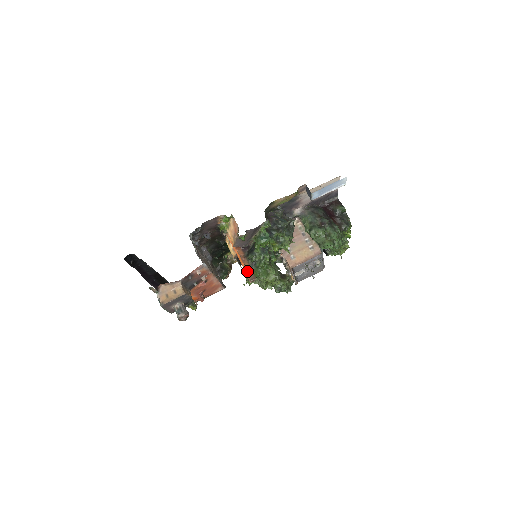
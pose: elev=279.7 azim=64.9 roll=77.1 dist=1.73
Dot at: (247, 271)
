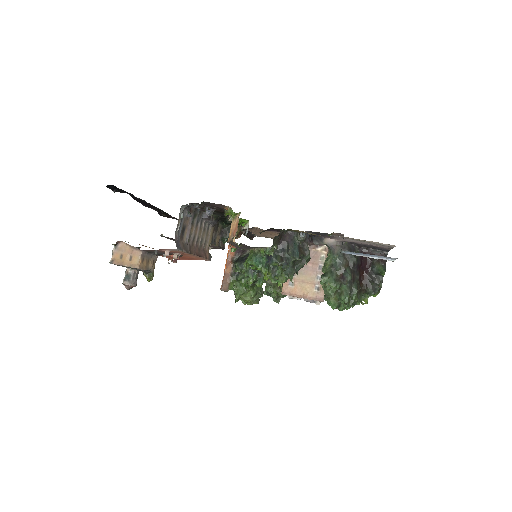
Dot at: (224, 277)
